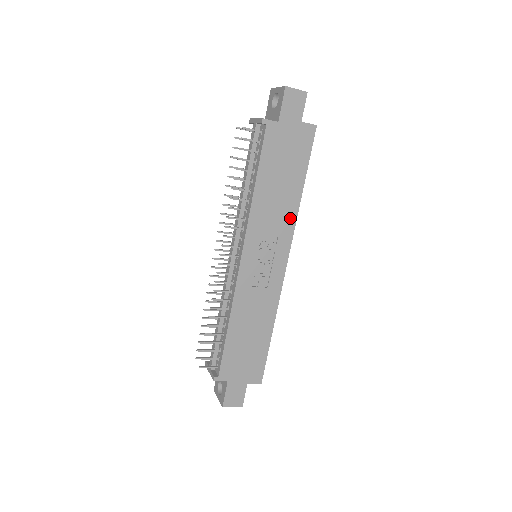
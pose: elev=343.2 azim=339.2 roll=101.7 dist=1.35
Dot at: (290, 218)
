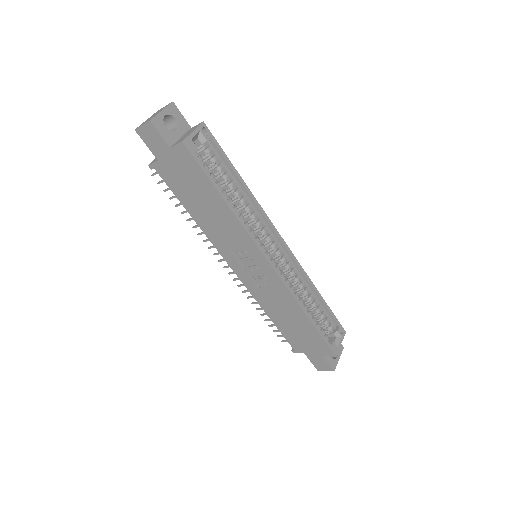
Dot at: (238, 228)
